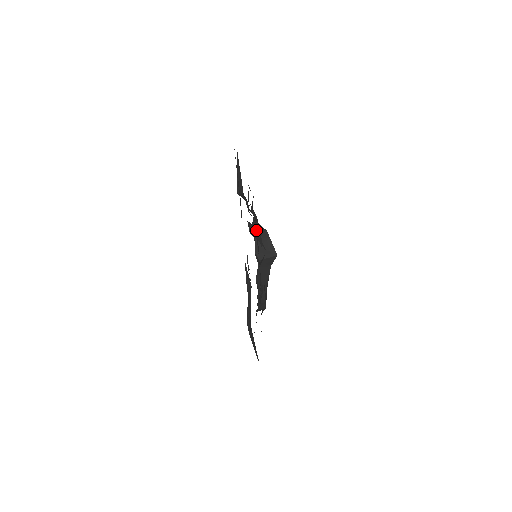
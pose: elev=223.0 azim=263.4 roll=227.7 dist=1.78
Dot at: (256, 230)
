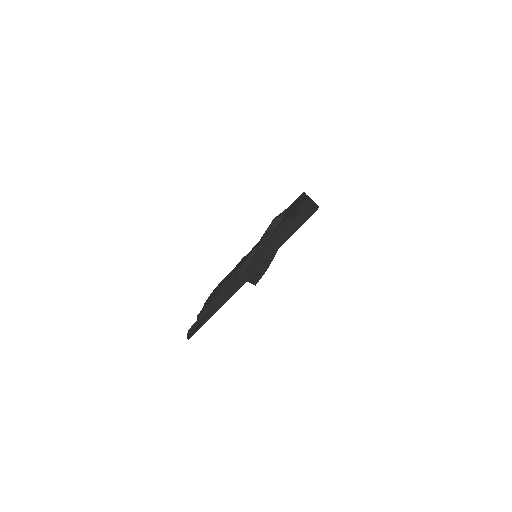
Dot at: occluded
